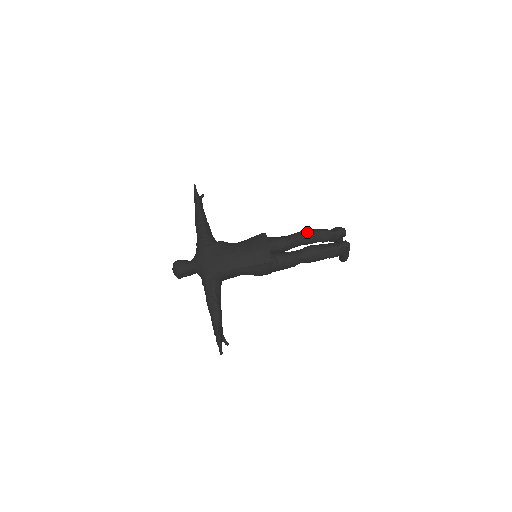
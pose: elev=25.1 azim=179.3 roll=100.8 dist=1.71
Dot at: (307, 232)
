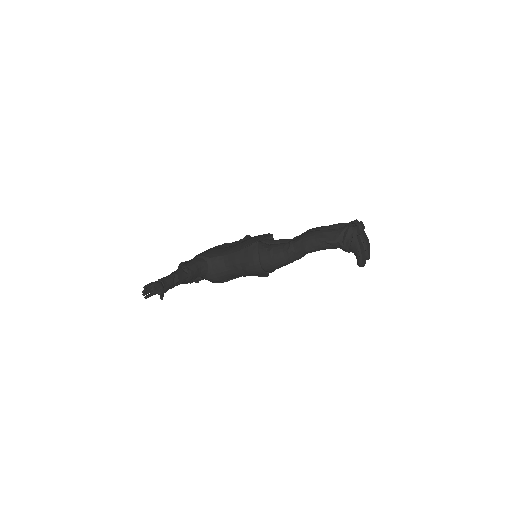
Dot at: (315, 228)
